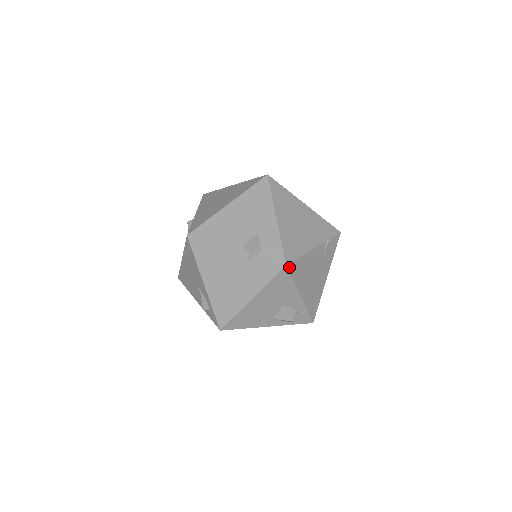
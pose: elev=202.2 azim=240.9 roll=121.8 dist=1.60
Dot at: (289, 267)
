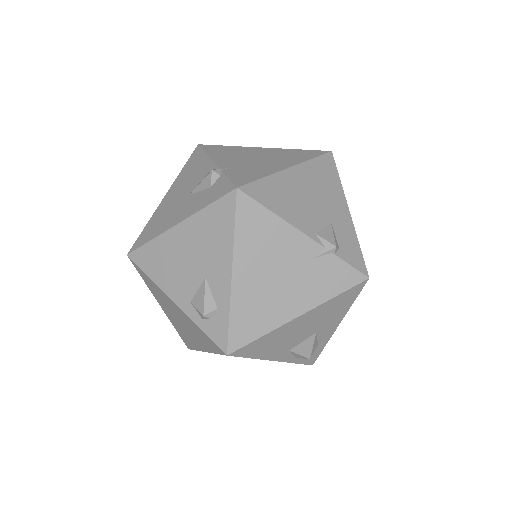
Dot at: (366, 281)
